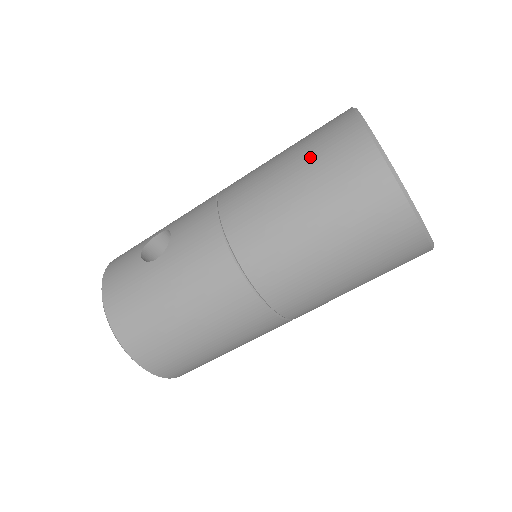
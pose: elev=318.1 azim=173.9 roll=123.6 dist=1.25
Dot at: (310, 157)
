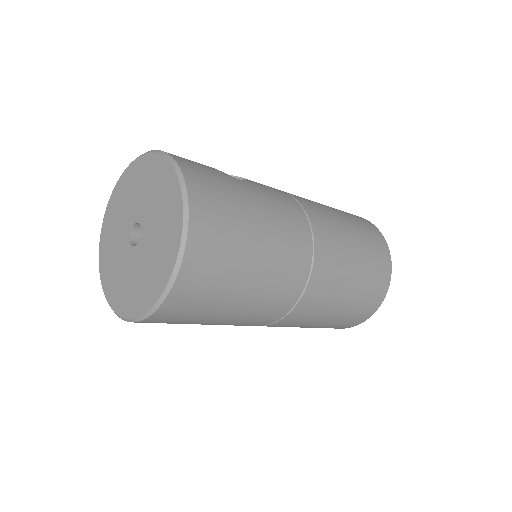
Dot at: (344, 212)
